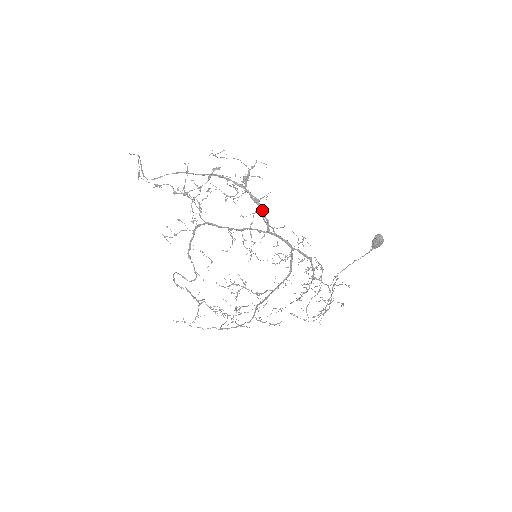
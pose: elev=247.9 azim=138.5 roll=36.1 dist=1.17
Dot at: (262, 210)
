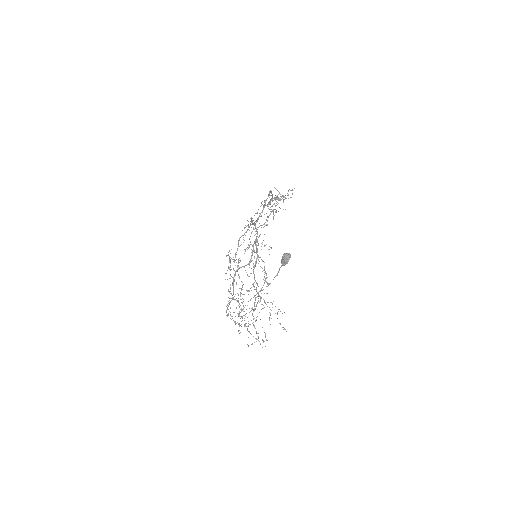
Dot at: occluded
